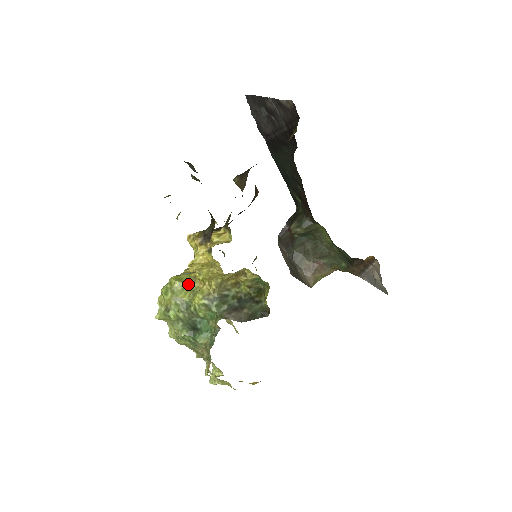
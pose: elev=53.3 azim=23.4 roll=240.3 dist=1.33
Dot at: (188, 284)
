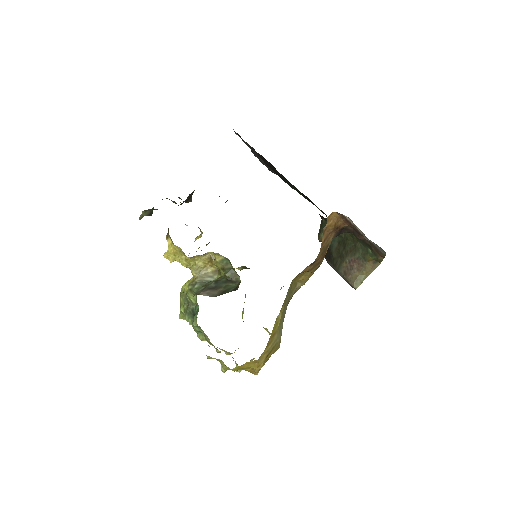
Dot at: occluded
